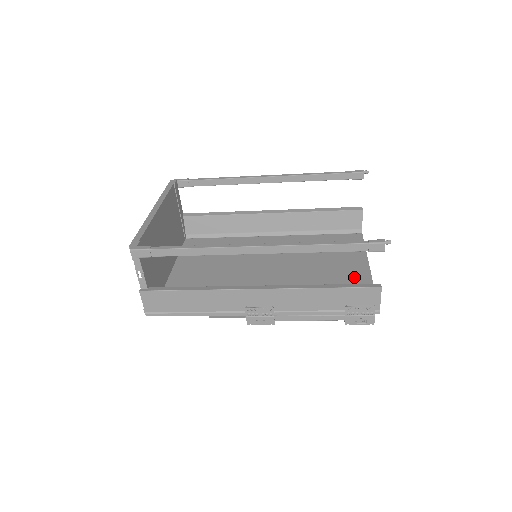
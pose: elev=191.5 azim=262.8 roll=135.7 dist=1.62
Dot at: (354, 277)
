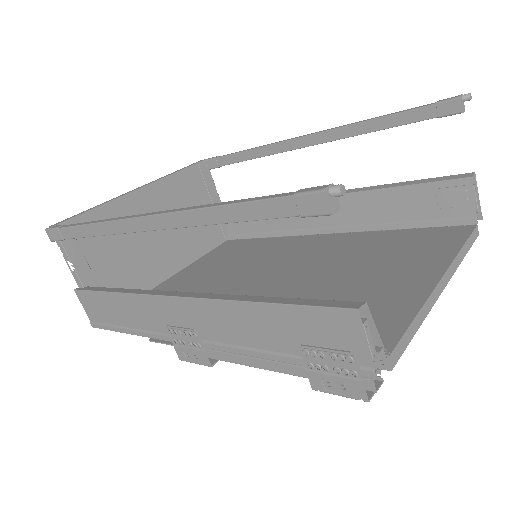
Dot at: (390, 298)
